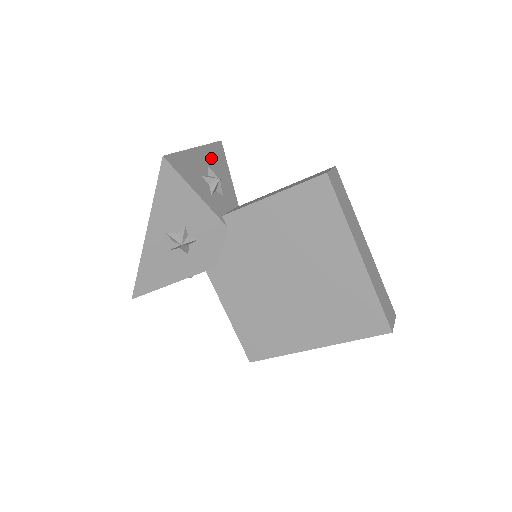
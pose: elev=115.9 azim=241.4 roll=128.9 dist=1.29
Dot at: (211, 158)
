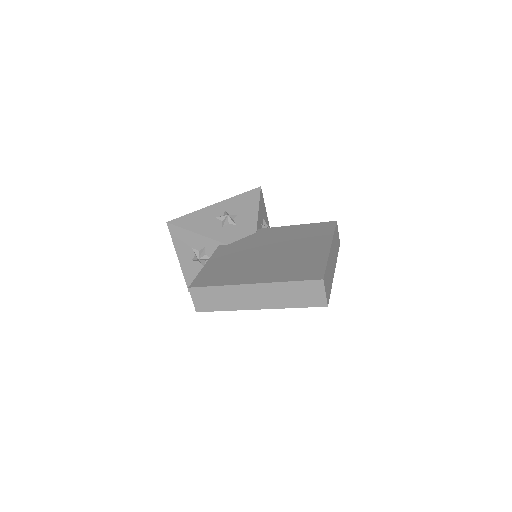
Dot at: occluded
